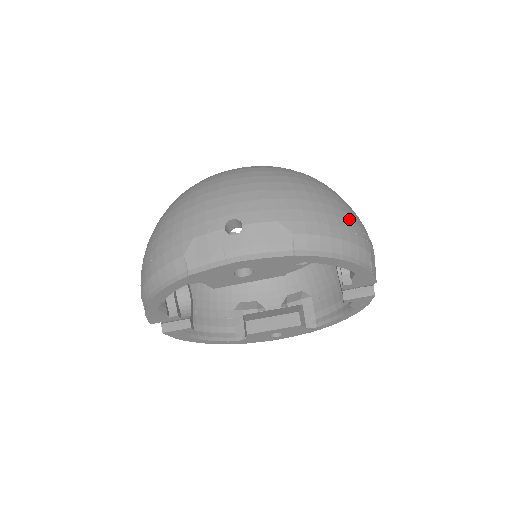
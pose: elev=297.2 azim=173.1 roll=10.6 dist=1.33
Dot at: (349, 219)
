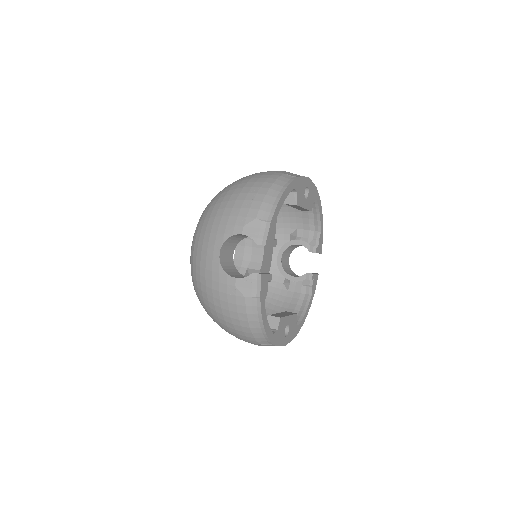
Dot at: occluded
